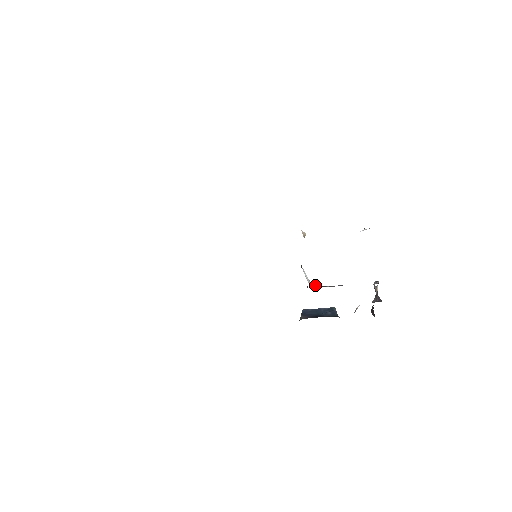
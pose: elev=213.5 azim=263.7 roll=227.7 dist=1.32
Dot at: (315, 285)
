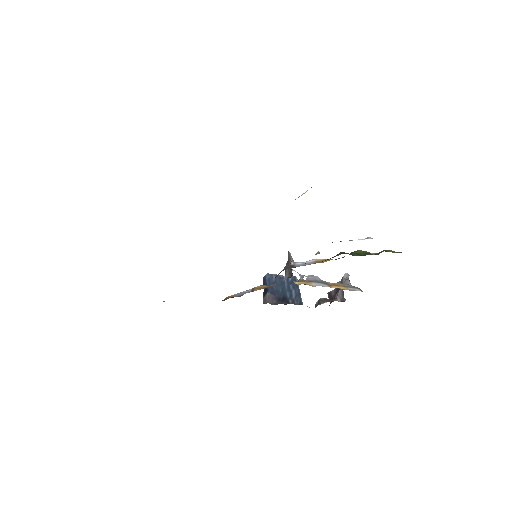
Dot at: occluded
